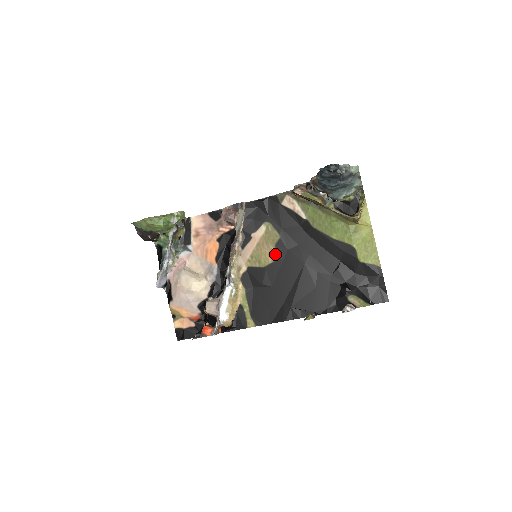
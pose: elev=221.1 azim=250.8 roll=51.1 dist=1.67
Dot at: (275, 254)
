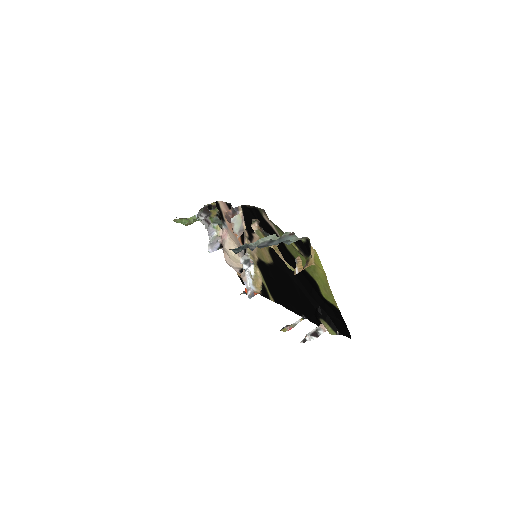
Dot at: (270, 257)
